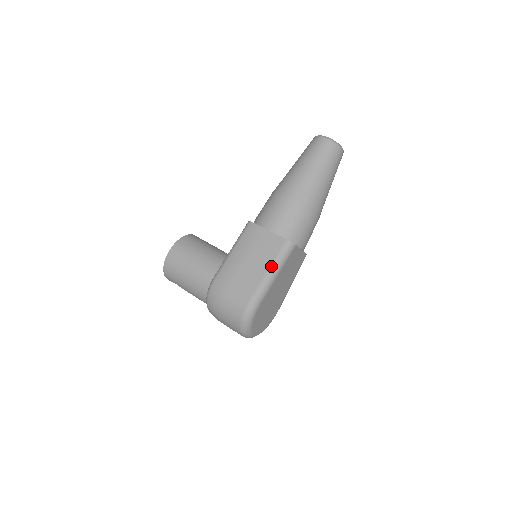
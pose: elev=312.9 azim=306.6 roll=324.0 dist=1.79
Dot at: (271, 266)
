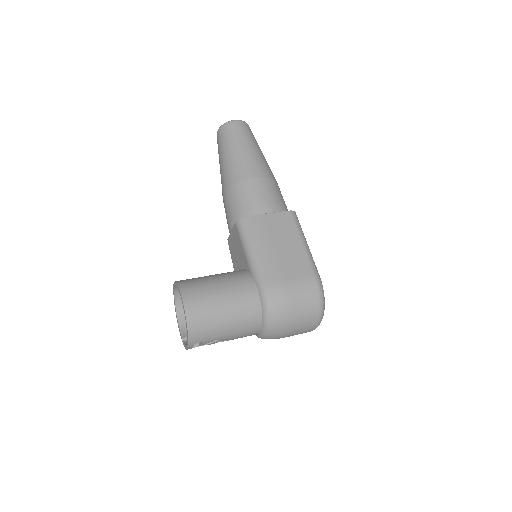
Dot at: (301, 239)
